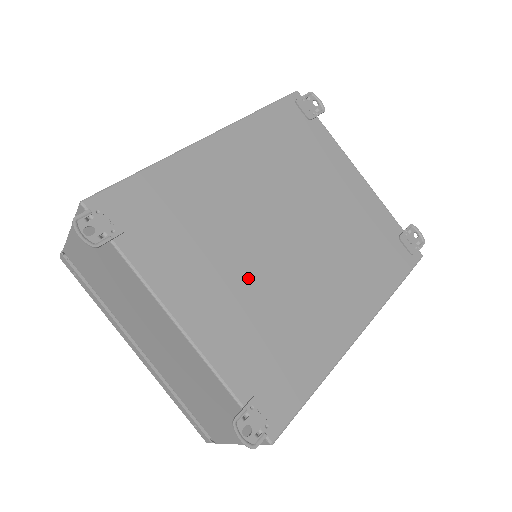
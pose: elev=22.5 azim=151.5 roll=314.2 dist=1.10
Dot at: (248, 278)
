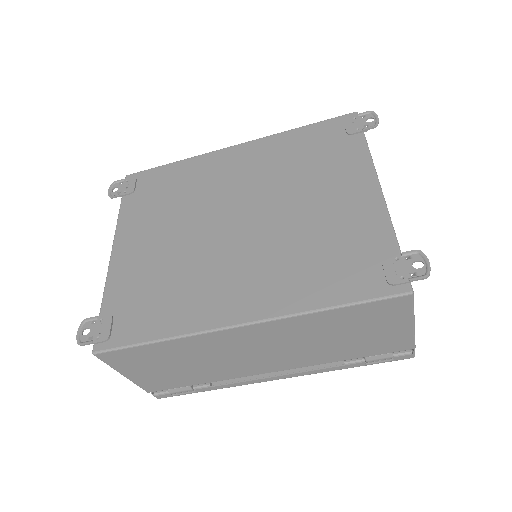
Dot at: (177, 241)
